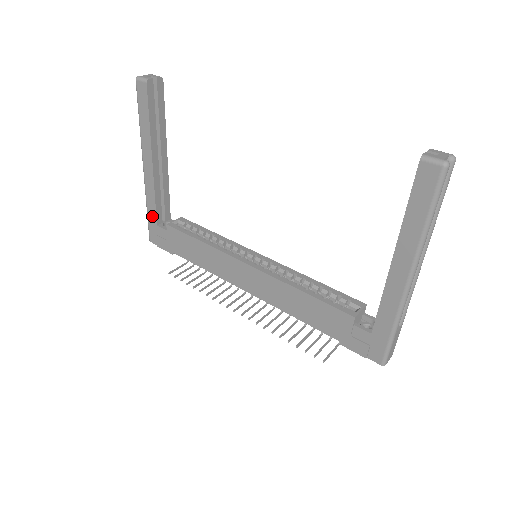
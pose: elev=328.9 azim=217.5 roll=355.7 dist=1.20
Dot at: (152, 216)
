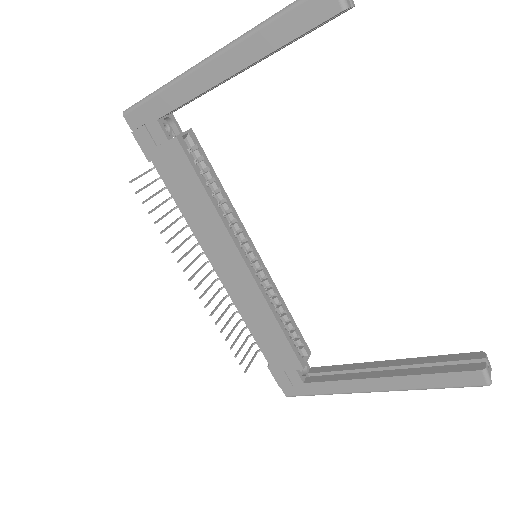
Dot at: (161, 105)
